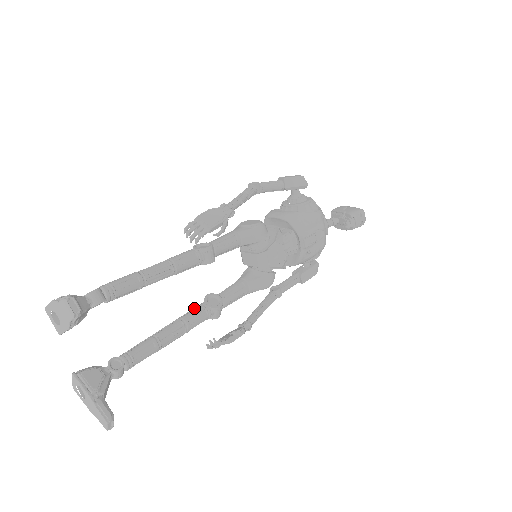
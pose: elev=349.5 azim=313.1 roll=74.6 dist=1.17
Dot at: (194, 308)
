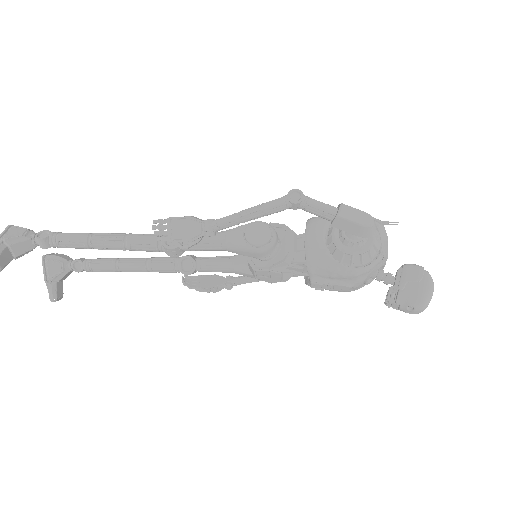
Dot at: (168, 258)
